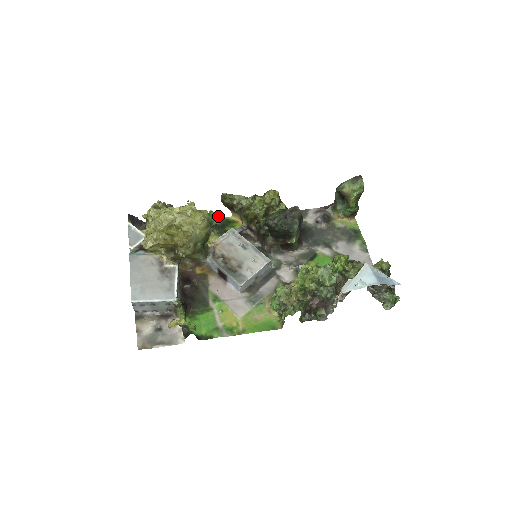
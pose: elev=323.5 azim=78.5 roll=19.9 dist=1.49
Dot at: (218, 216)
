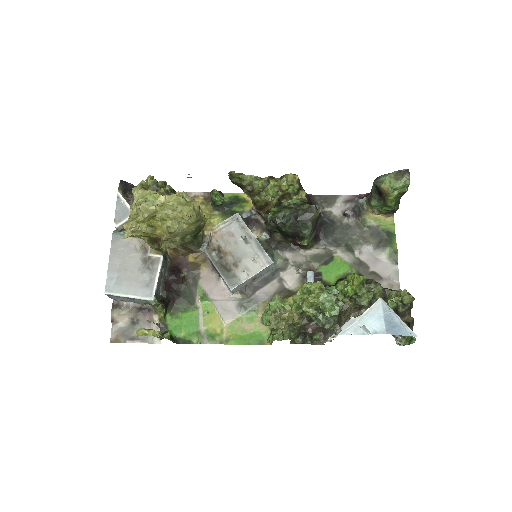
Dot at: (223, 196)
